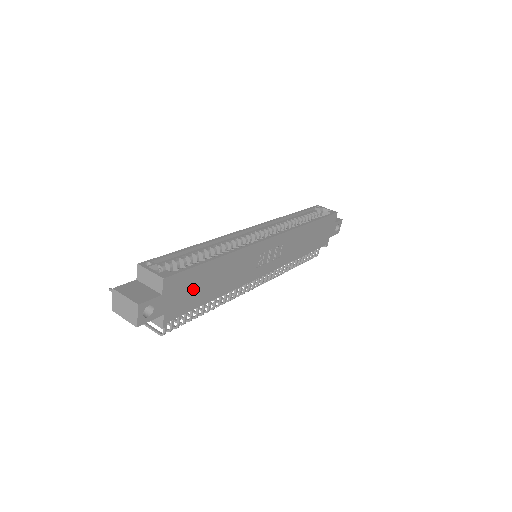
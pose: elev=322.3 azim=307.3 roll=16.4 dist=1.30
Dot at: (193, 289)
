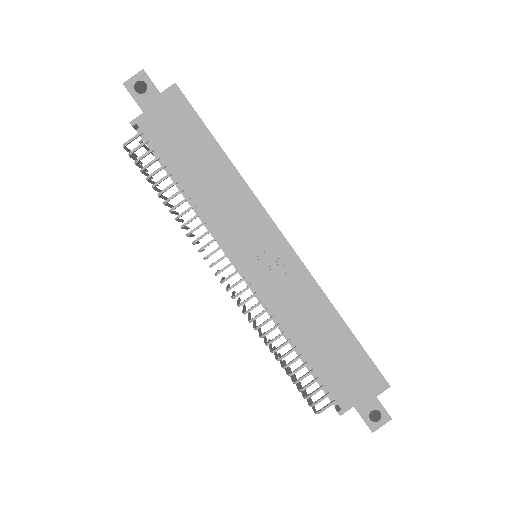
Dot at: (180, 137)
